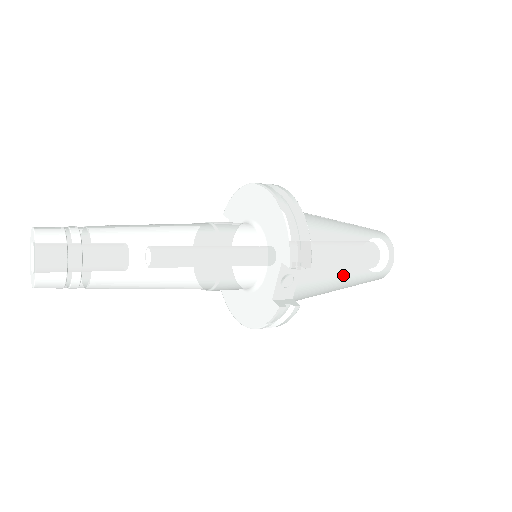
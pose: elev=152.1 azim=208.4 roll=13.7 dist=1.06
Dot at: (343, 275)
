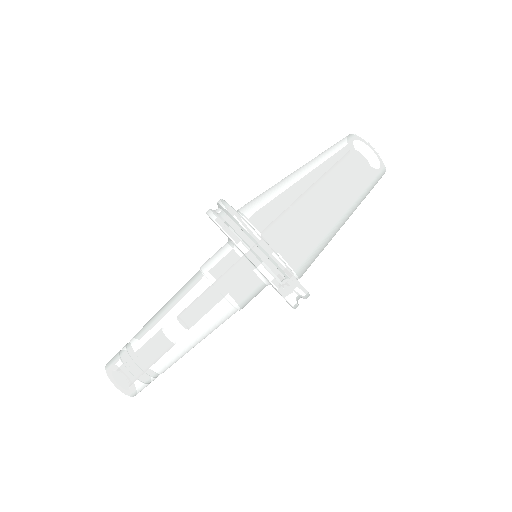
Dot at: (335, 225)
